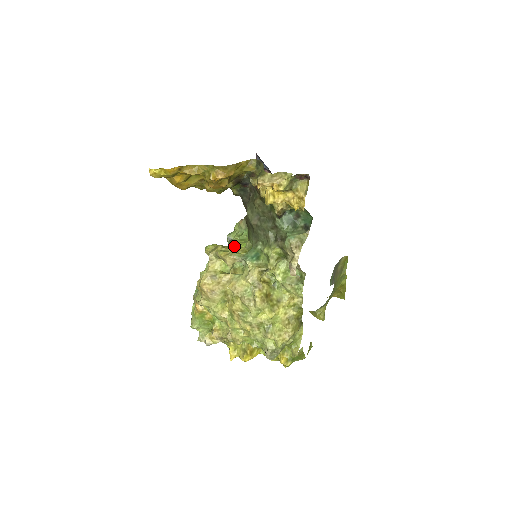
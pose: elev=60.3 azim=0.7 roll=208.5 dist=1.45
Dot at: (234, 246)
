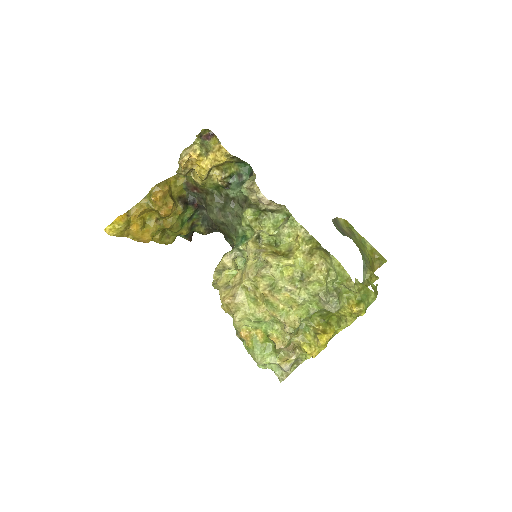
Dot at: occluded
